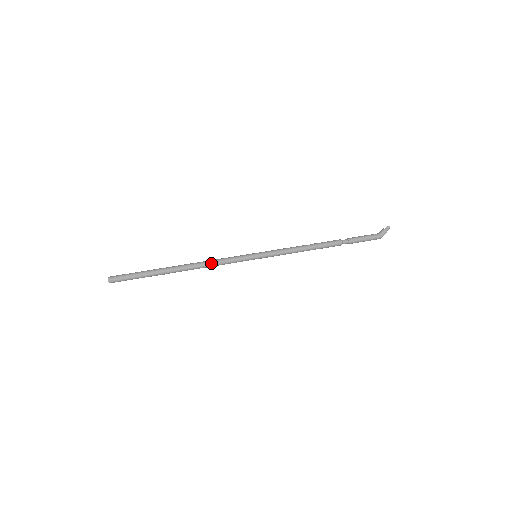
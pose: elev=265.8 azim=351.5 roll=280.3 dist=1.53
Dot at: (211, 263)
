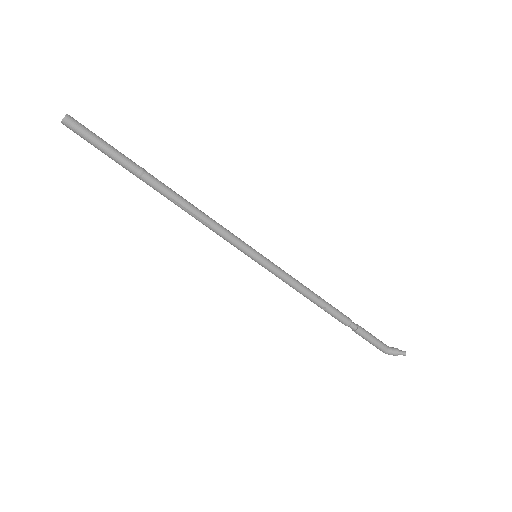
Dot at: (201, 219)
